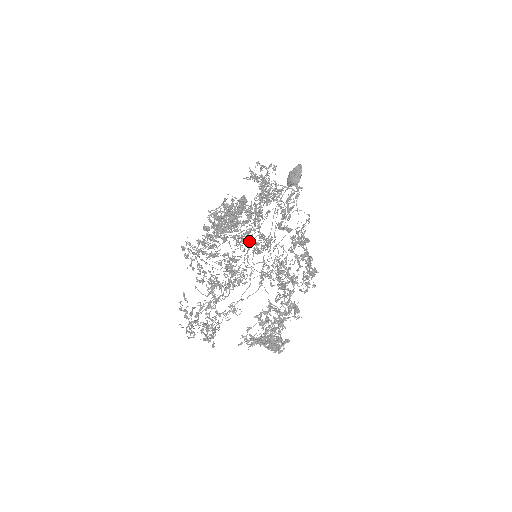
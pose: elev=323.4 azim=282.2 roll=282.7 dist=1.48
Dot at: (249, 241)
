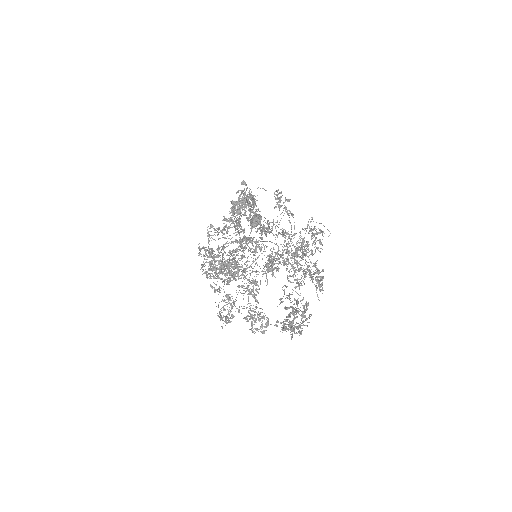
Dot at: (246, 248)
